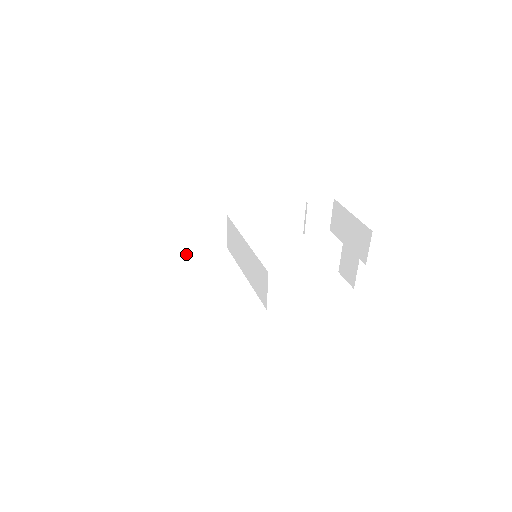
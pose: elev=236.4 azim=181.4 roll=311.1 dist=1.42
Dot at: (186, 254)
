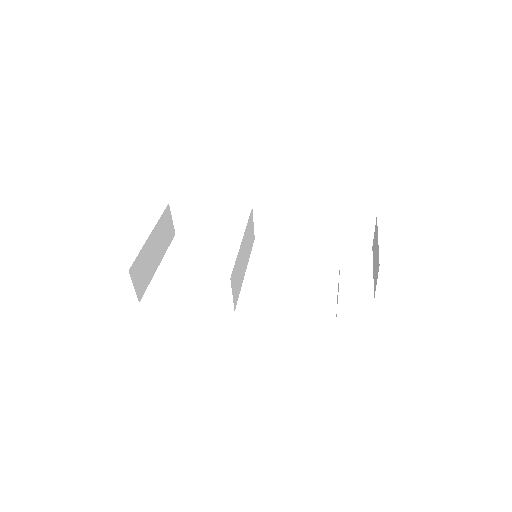
Dot at: (214, 235)
